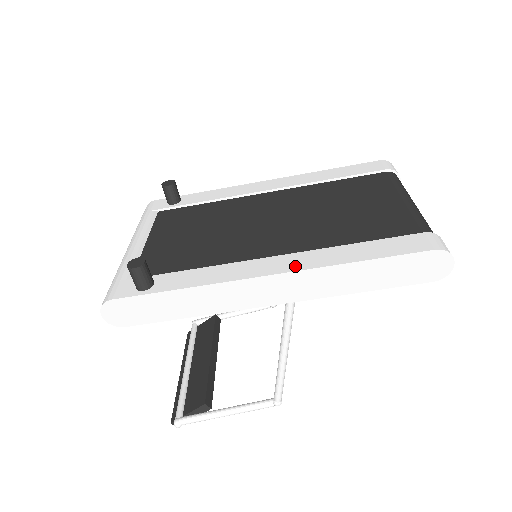
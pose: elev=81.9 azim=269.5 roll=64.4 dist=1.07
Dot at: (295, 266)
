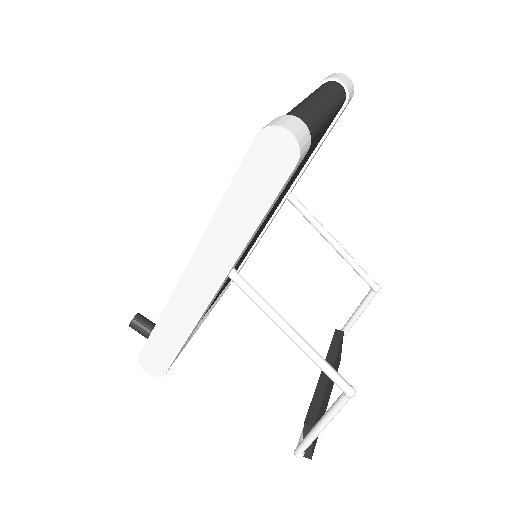
Dot at: (197, 248)
